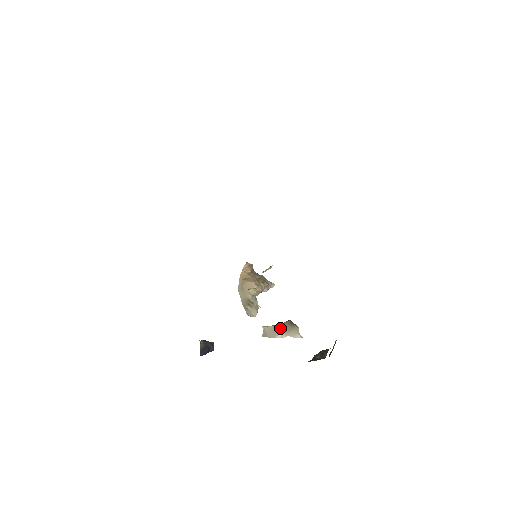
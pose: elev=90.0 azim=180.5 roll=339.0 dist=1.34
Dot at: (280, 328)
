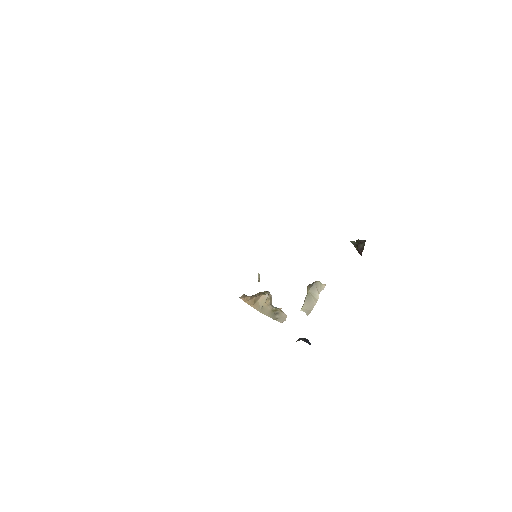
Dot at: (310, 296)
